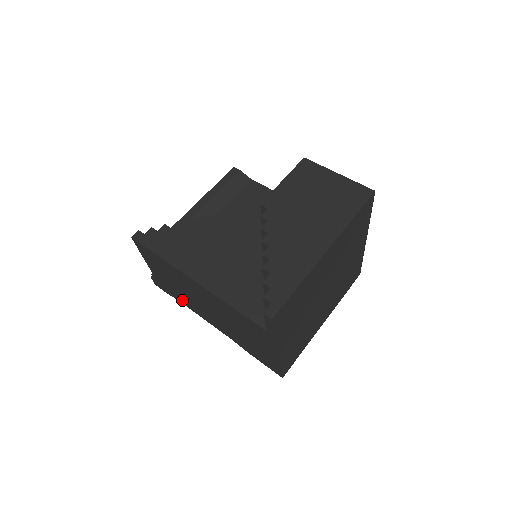
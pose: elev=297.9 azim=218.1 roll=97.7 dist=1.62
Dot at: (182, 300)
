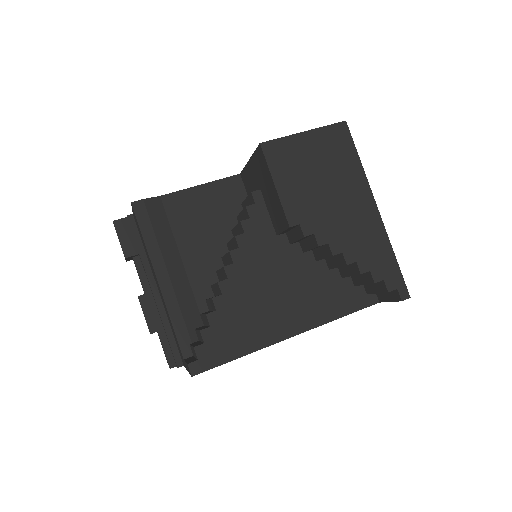
Dot at: occluded
